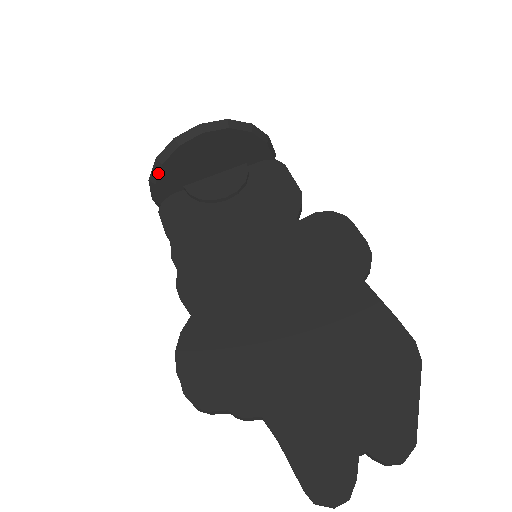
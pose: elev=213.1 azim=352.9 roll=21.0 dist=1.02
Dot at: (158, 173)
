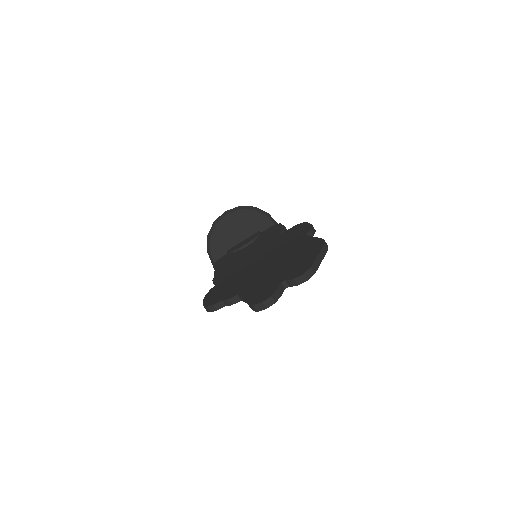
Dot at: (210, 244)
